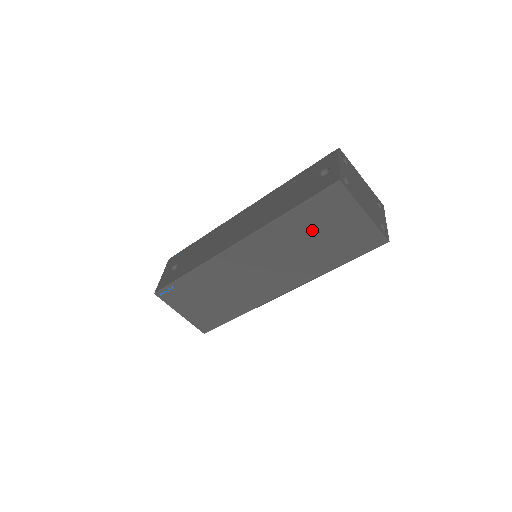
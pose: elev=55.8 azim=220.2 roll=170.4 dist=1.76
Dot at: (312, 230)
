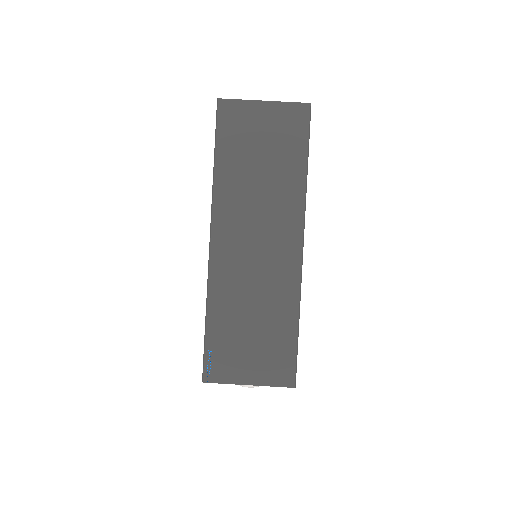
Dot at: (248, 158)
